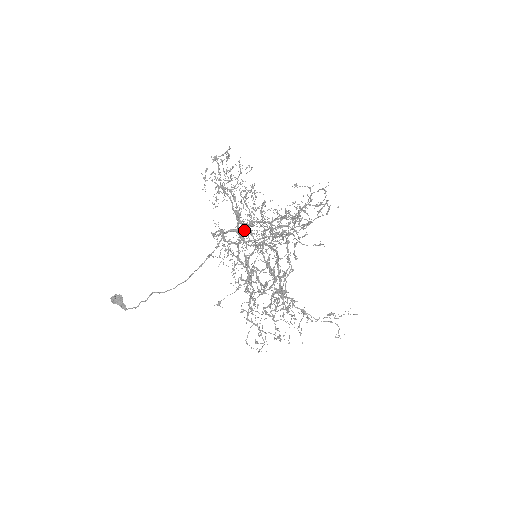
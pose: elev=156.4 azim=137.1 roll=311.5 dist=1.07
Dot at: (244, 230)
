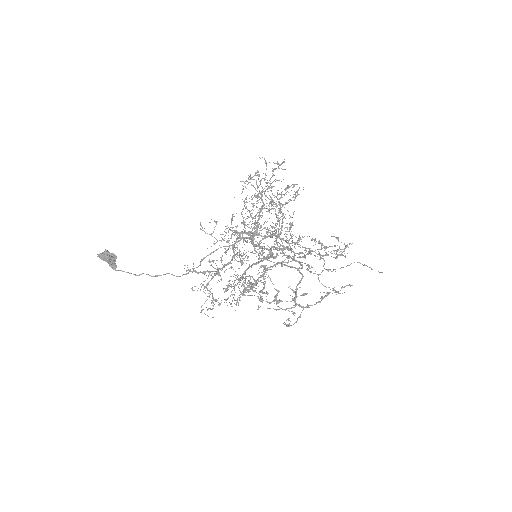
Dot at: (262, 236)
